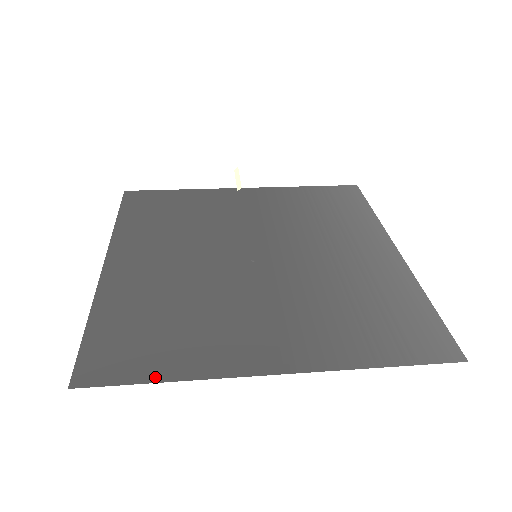
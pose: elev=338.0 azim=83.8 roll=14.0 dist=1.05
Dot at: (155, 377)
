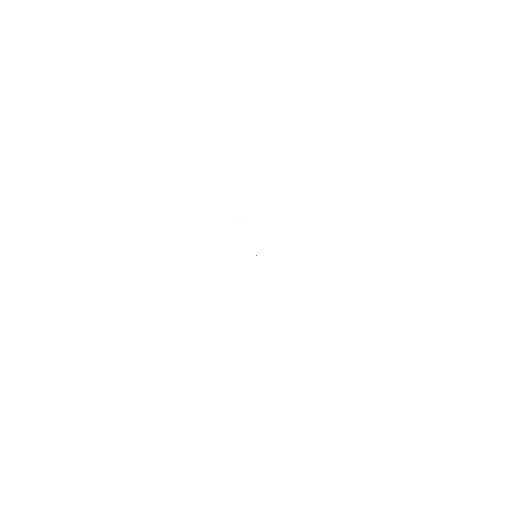
Dot at: occluded
